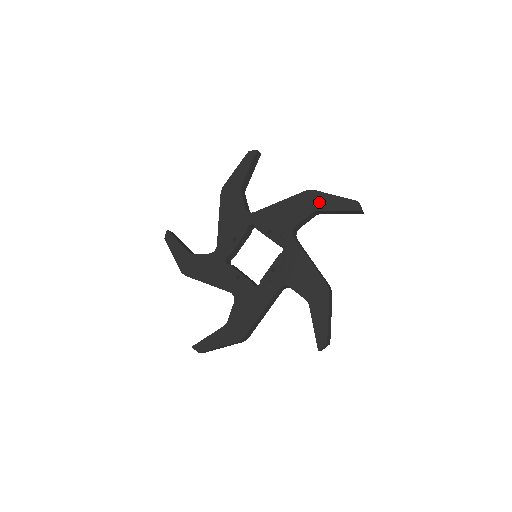
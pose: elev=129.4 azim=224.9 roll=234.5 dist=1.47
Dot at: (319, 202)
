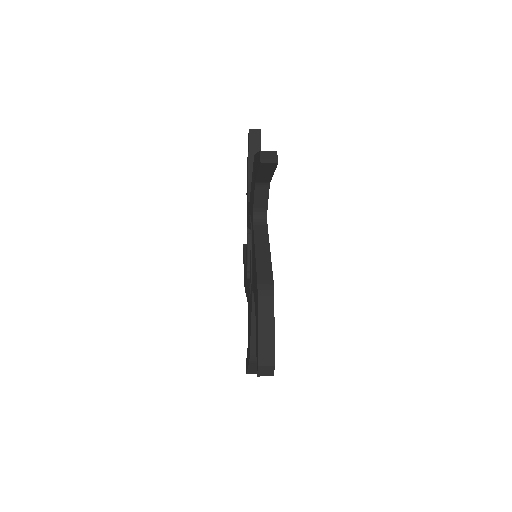
Dot at: (256, 309)
